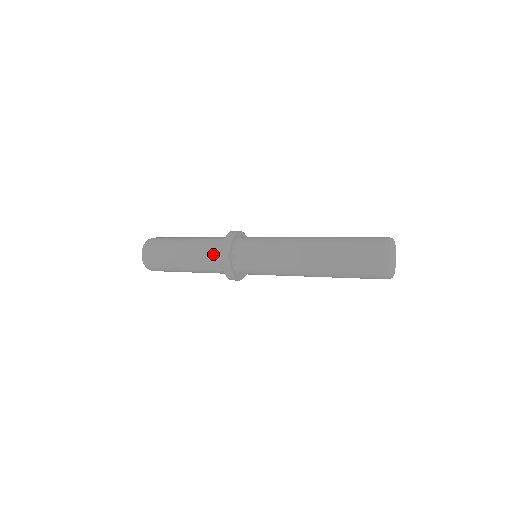
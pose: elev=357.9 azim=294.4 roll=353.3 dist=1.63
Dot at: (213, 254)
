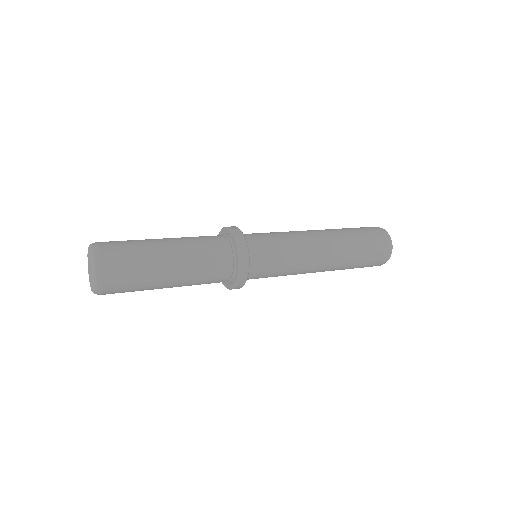
Dot at: (219, 279)
